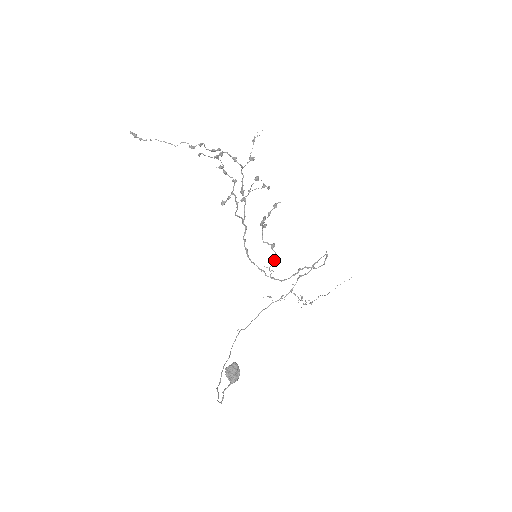
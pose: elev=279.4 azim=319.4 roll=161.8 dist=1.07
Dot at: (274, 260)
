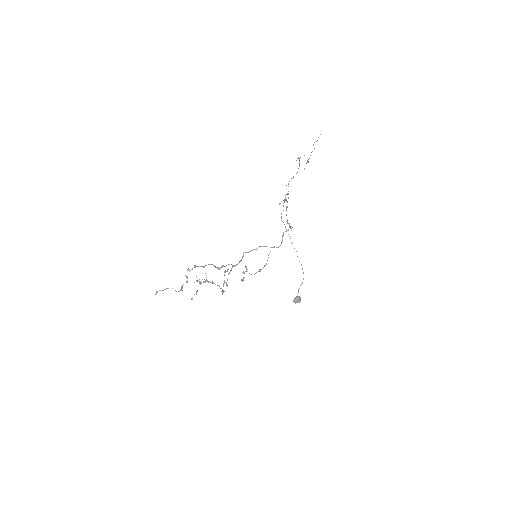
Dot at: occluded
